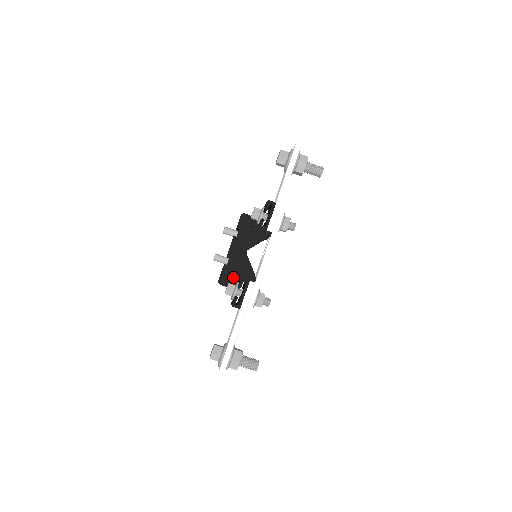
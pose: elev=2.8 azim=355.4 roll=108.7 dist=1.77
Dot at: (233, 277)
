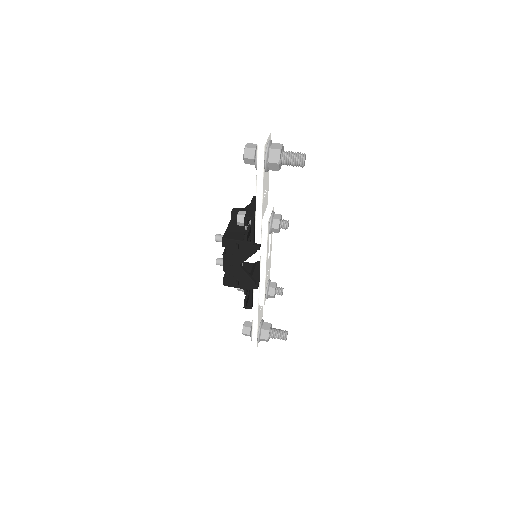
Dot at: (235, 287)
